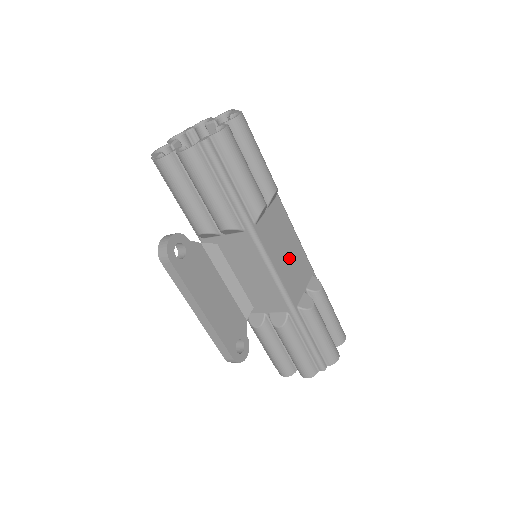
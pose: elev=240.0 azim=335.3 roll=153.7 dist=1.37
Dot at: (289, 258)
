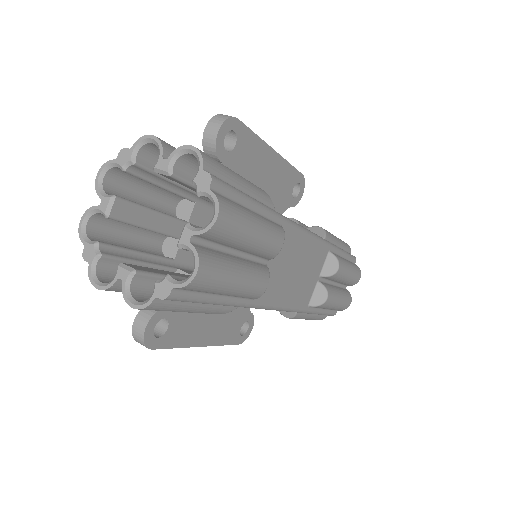
Dot at: (299, 273)
